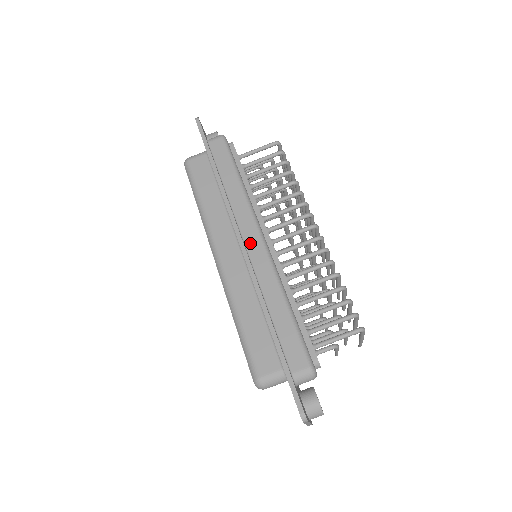
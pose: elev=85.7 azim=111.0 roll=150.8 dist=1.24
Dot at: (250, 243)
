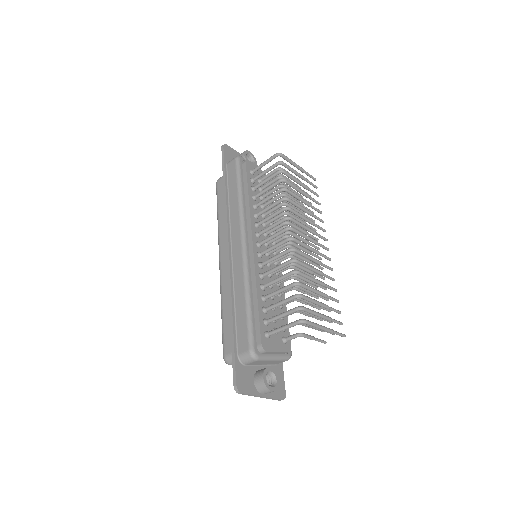
Dot at: (235, 248)
